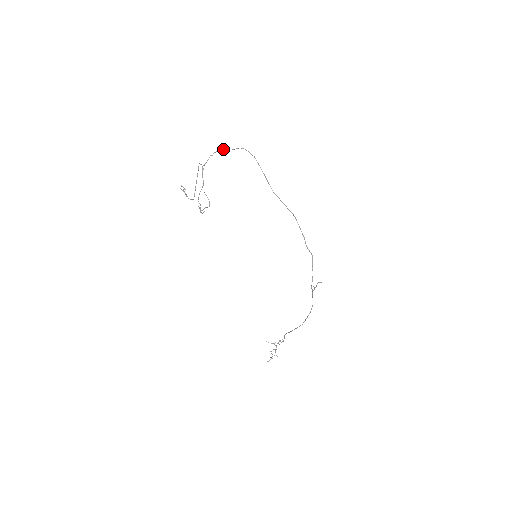
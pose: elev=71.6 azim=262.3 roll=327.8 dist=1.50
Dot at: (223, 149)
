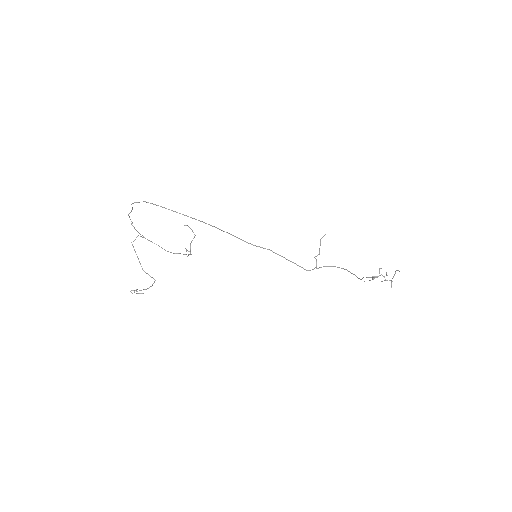
Dot at: occluded
